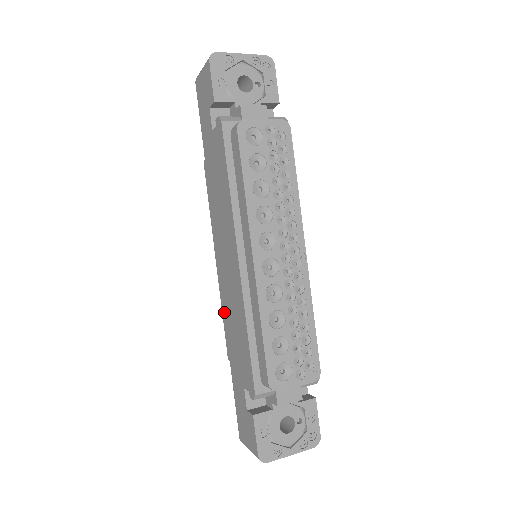
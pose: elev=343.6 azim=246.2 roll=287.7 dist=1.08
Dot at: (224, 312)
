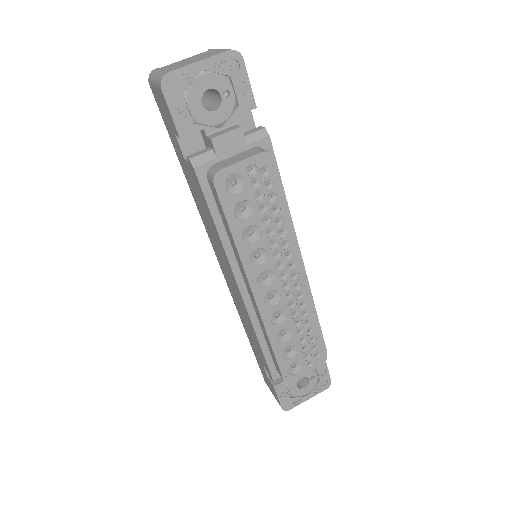
Dot at: (234, 303)
